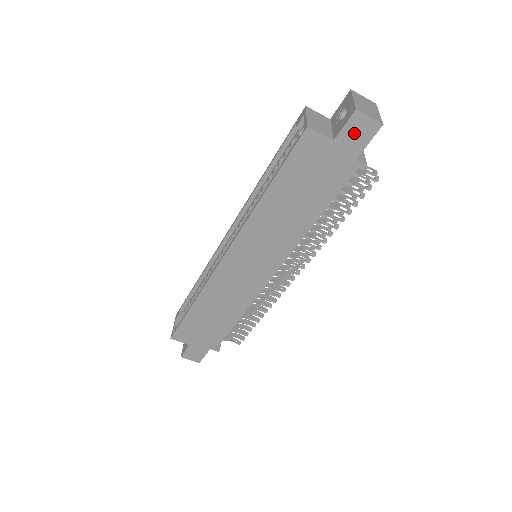
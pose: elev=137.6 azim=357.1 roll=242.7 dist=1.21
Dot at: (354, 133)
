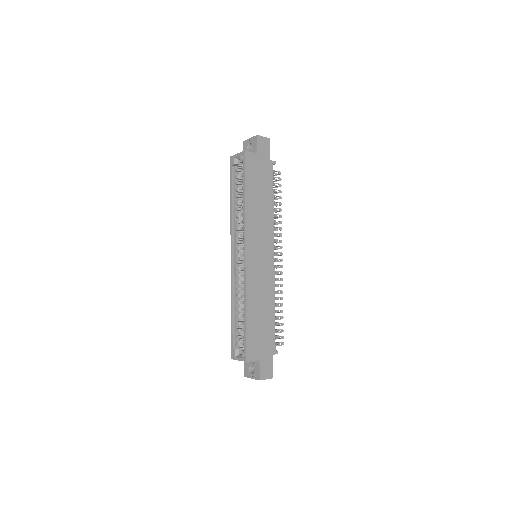
Dot at: (262, 147)
